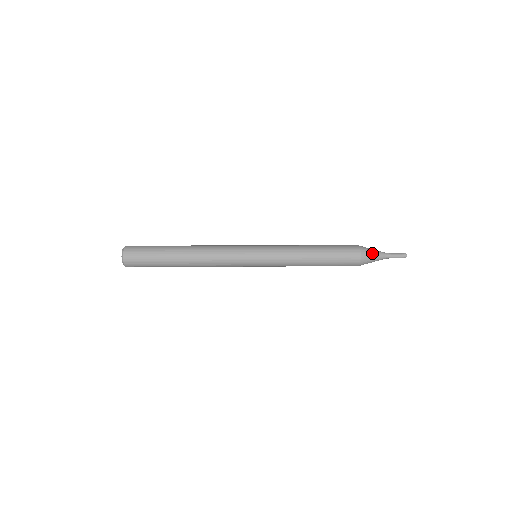
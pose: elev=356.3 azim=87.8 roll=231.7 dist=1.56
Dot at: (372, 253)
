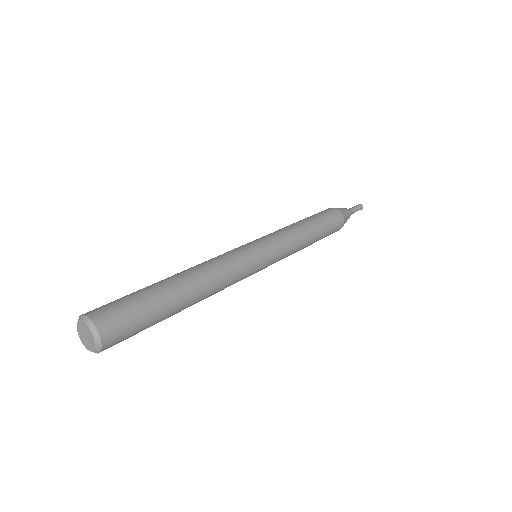
Dot at: (346, 211)
